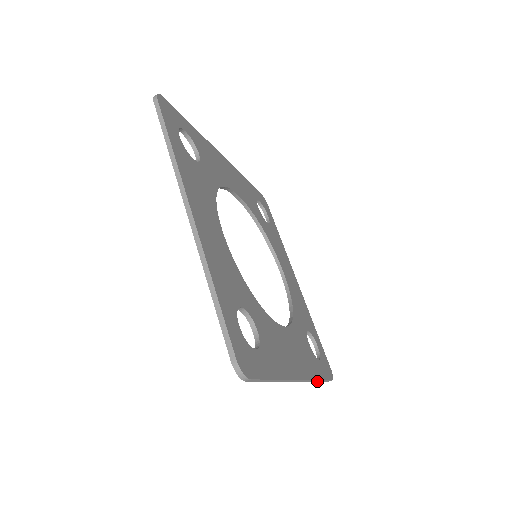
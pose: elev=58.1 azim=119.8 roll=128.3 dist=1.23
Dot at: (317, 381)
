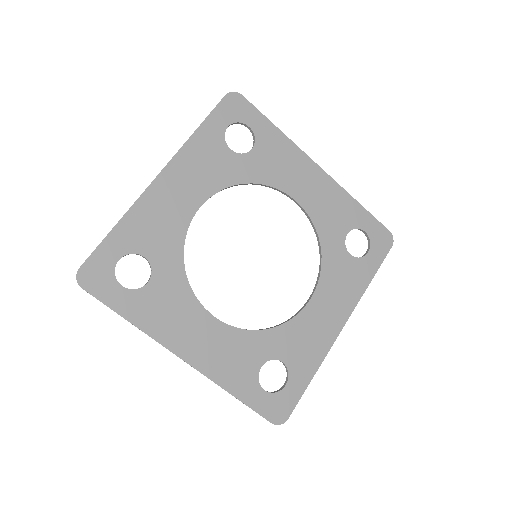
Dot at: (369, 280)
